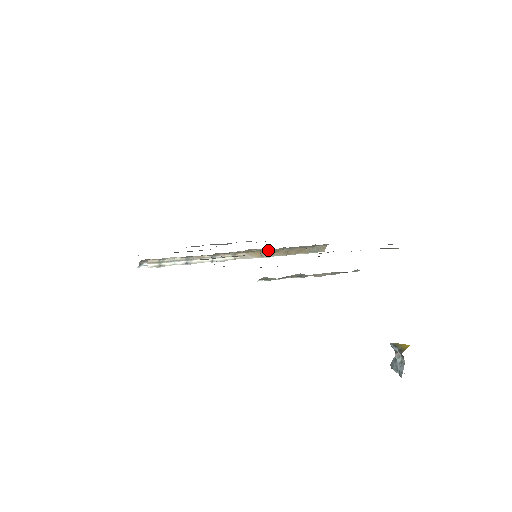
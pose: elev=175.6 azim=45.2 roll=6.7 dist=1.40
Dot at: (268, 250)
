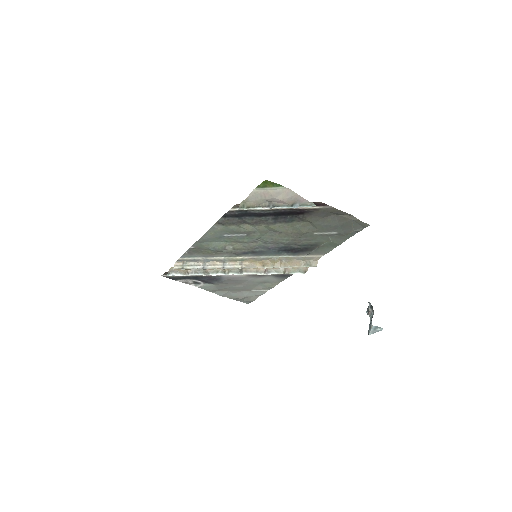
Dot at: (269, 261)
